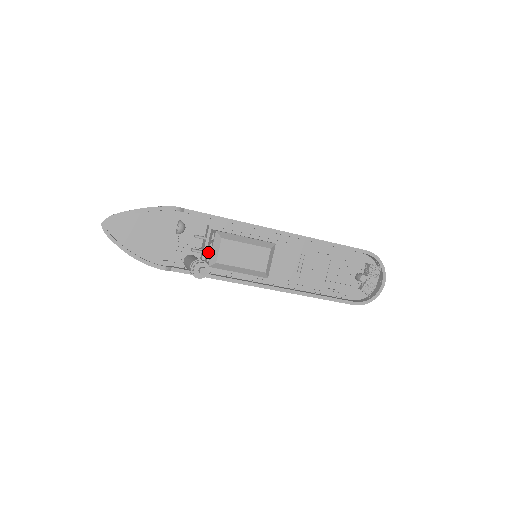
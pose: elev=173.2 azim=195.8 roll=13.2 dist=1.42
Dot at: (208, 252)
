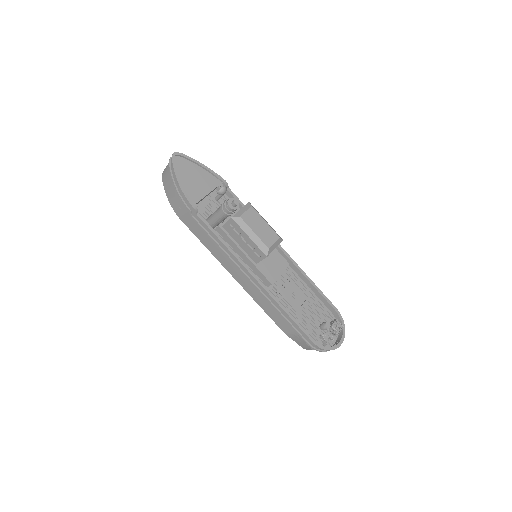
Dot at: occluded
